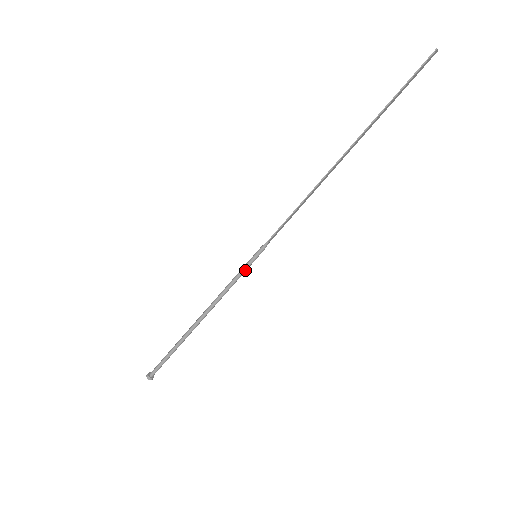
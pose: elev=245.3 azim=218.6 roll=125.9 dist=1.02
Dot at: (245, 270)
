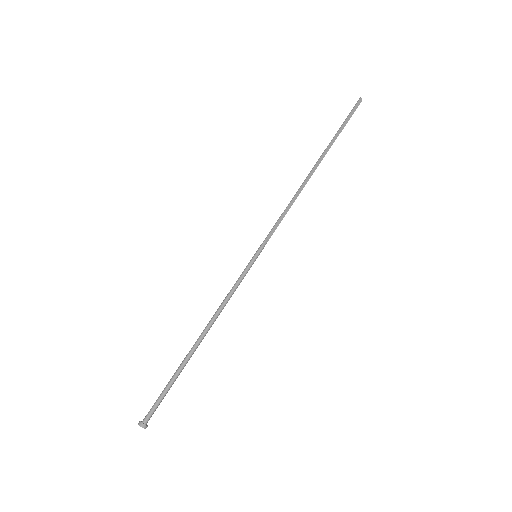
Dot at: (247, 270)
